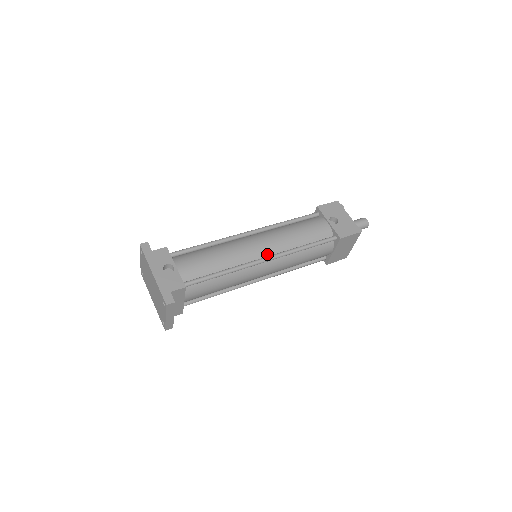
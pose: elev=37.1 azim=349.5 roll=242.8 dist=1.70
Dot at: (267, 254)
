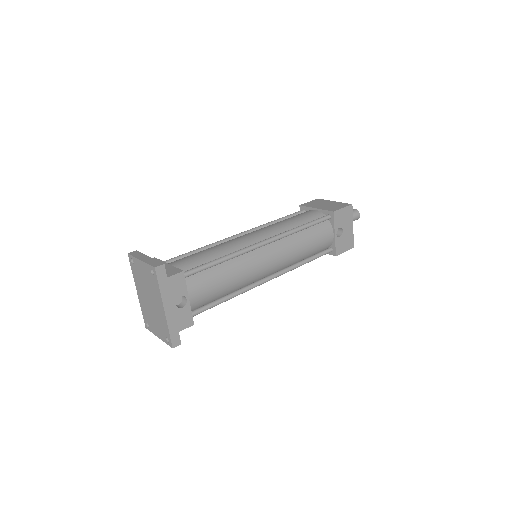
Dot at: (272, 272)
